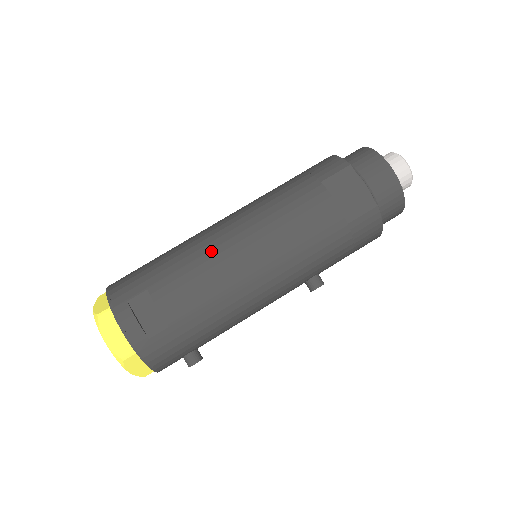
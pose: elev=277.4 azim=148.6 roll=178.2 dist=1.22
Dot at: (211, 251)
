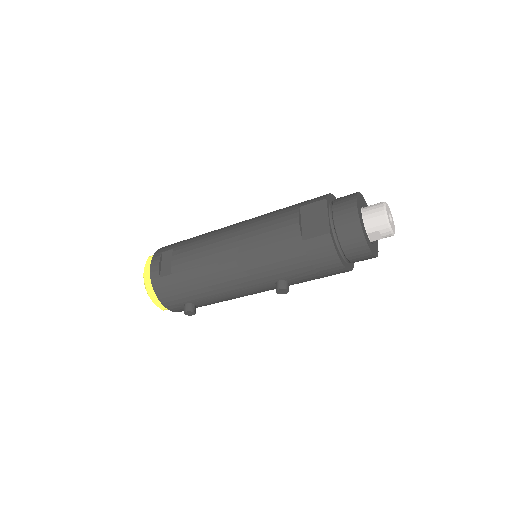
Dot at: (214, 235)
